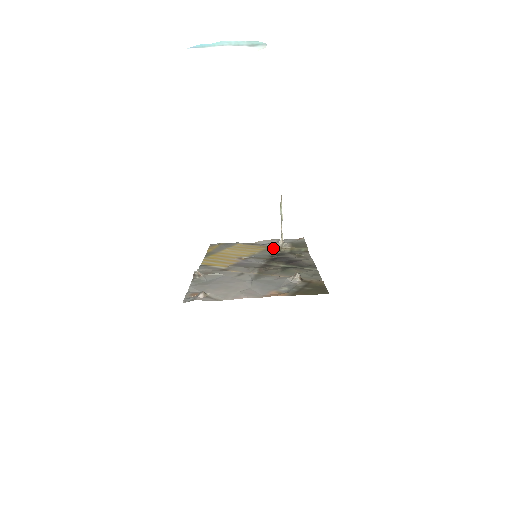
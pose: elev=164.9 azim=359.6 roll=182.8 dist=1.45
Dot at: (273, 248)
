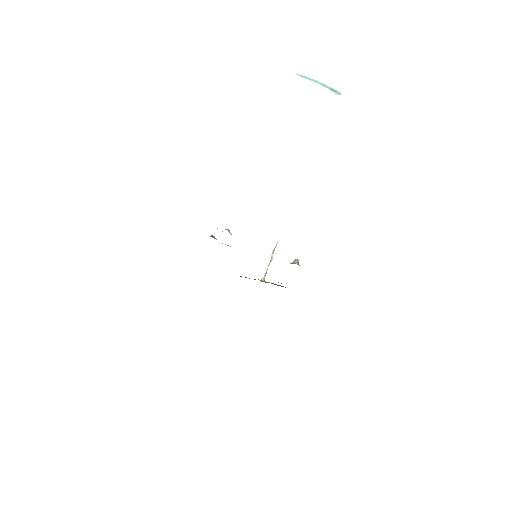
Dot at: occluded
